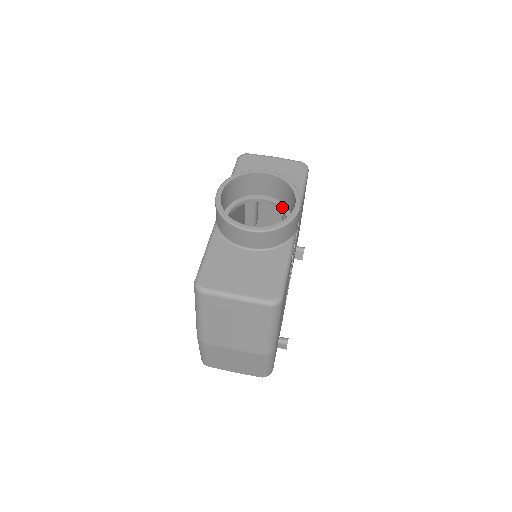
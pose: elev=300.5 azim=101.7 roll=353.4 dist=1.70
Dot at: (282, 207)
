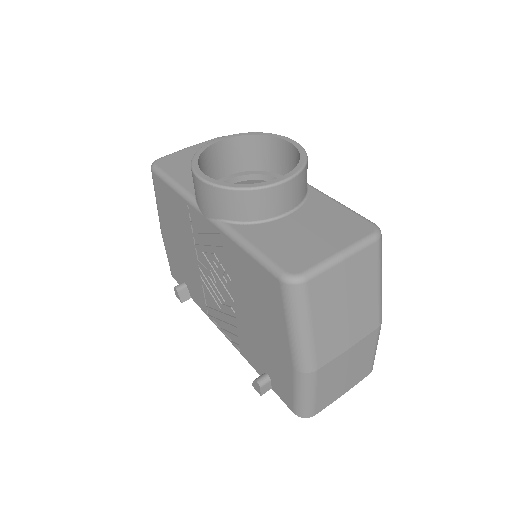
Dot at: (256, 173)
